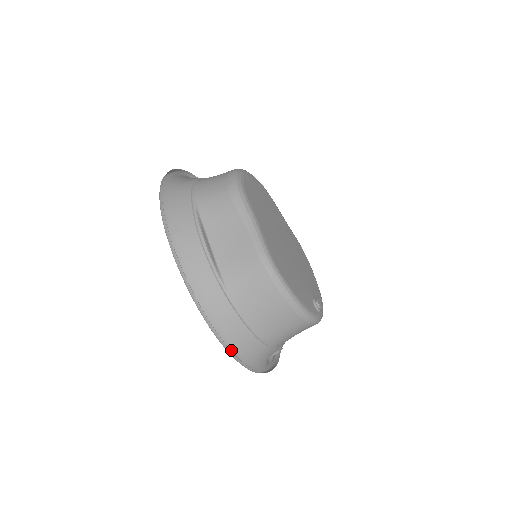
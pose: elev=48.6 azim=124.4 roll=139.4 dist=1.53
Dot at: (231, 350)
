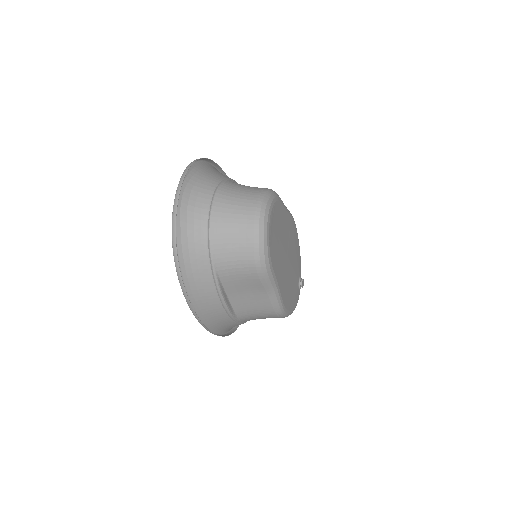
Dot at: occluded
